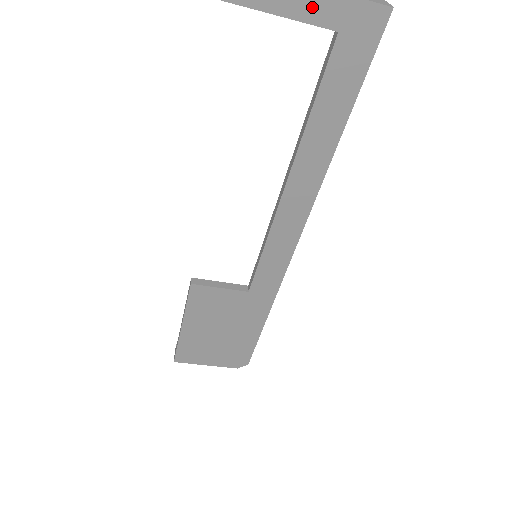
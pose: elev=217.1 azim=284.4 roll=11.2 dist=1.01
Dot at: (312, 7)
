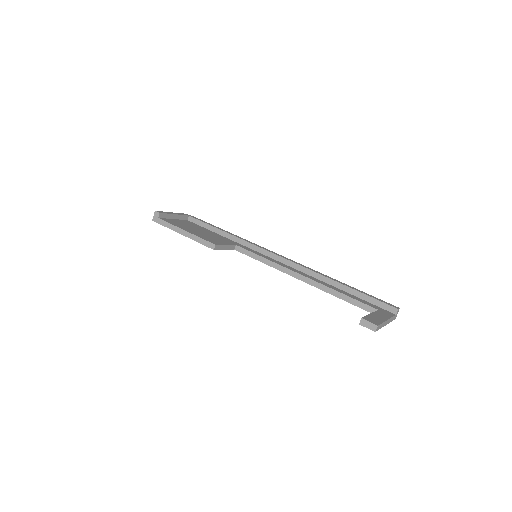
Dot at: occluded
